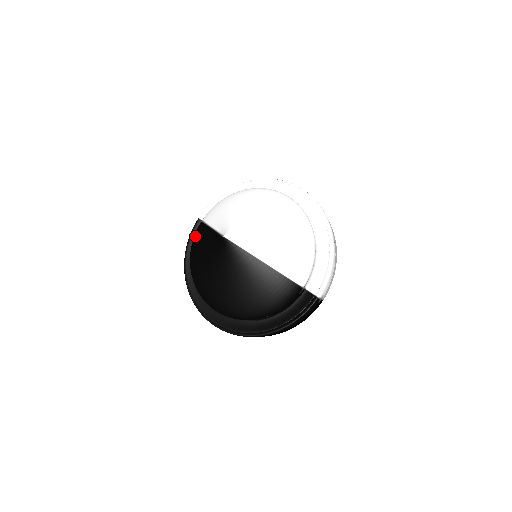
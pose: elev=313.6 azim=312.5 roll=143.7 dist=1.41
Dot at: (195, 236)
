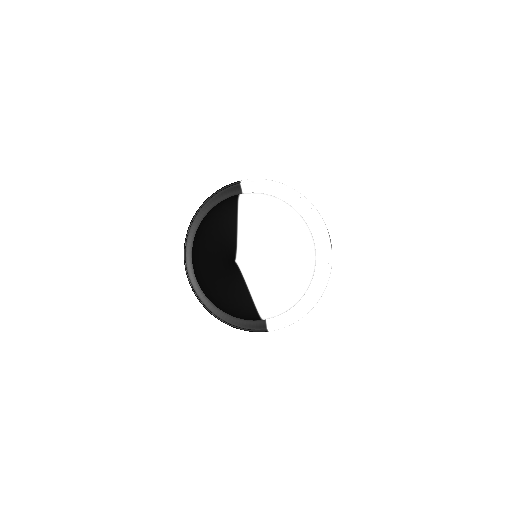
Dot at: (223, 206)
